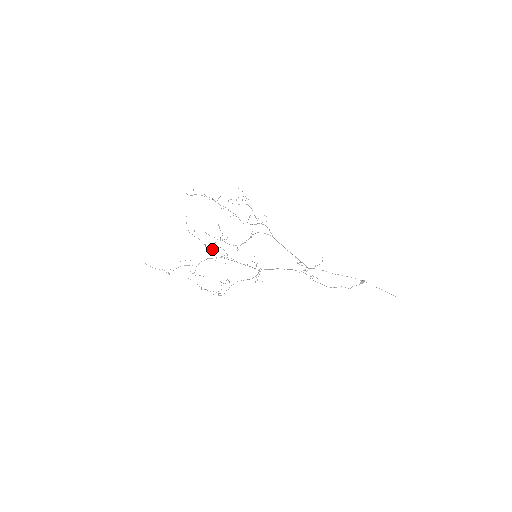
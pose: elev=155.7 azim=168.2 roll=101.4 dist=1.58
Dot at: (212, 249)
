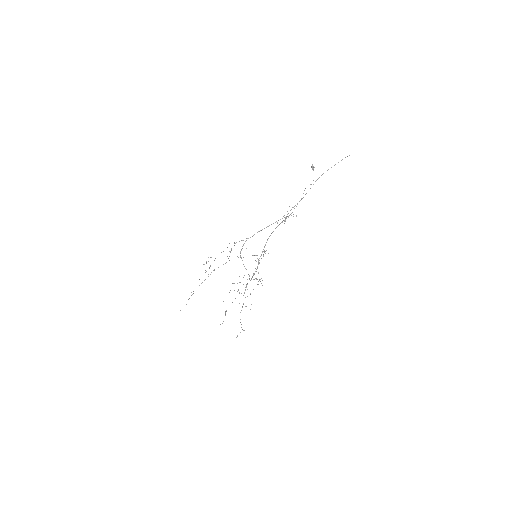
Dot at: occluded
